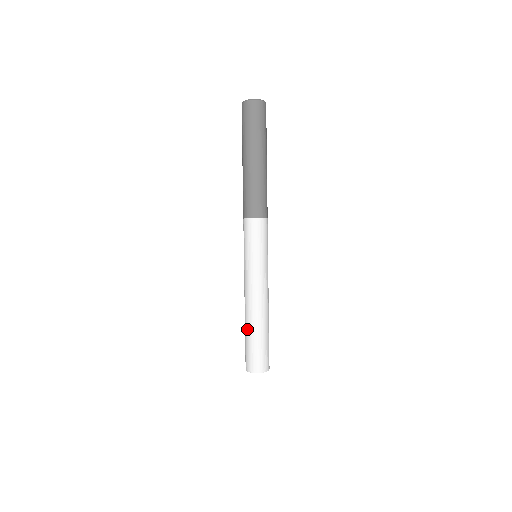
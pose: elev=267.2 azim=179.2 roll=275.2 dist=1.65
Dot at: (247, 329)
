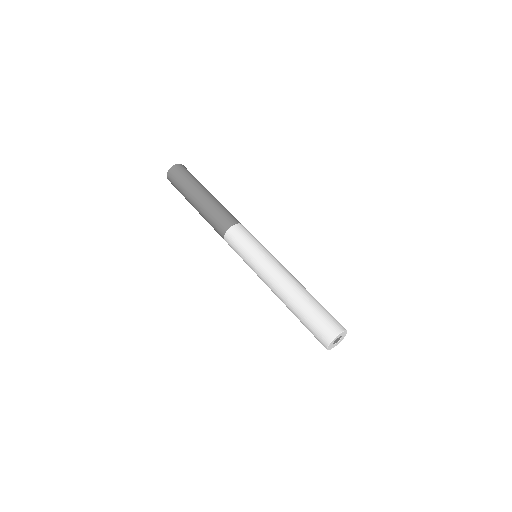
Dot at: occluded
